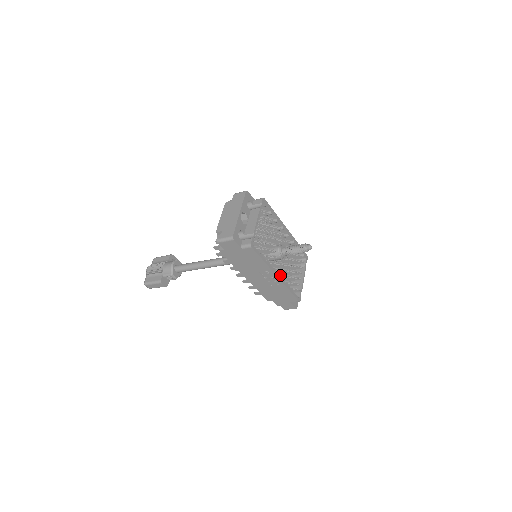
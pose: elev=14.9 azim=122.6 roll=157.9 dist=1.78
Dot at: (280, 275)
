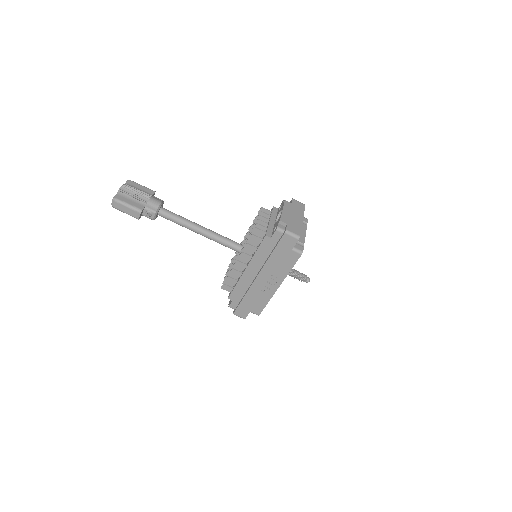
Dot at: occluded
